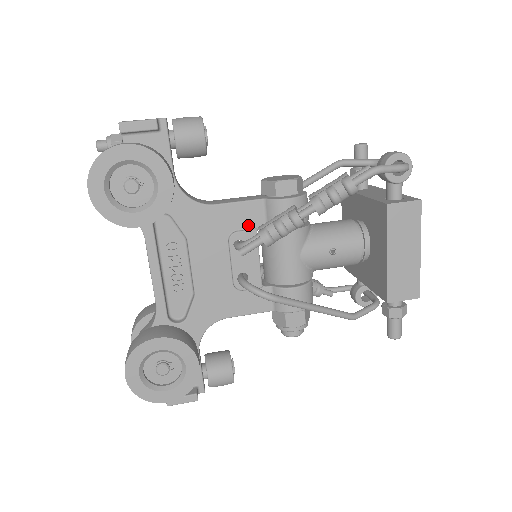
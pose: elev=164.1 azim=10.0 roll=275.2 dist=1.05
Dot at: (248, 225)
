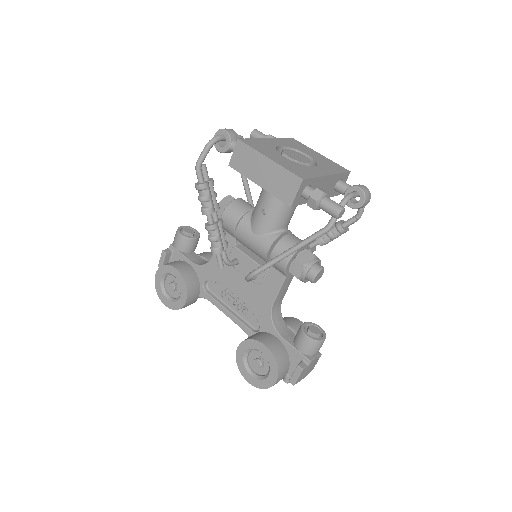
Dot at: (230, 248)
